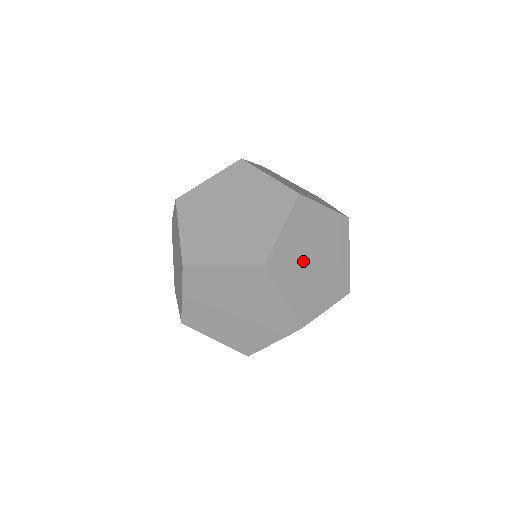
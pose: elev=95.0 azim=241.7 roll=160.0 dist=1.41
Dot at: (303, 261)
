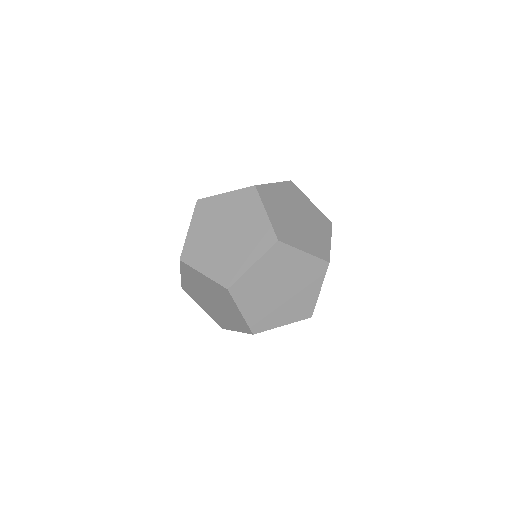
Dot at: (268, 290)
